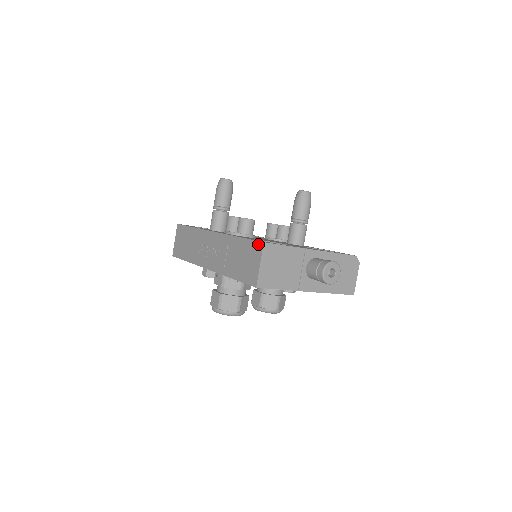
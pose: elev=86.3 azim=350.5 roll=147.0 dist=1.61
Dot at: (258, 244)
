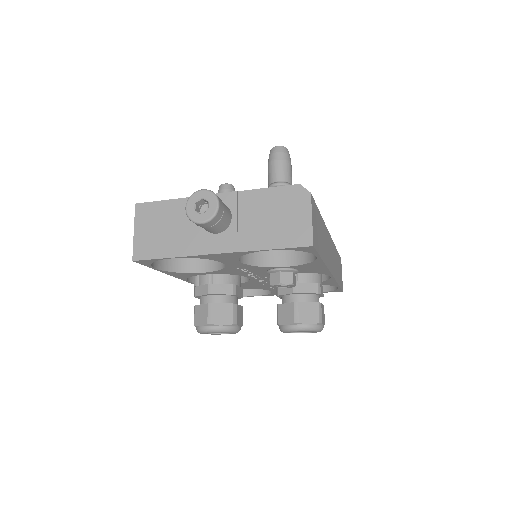
Dot at: occluded
